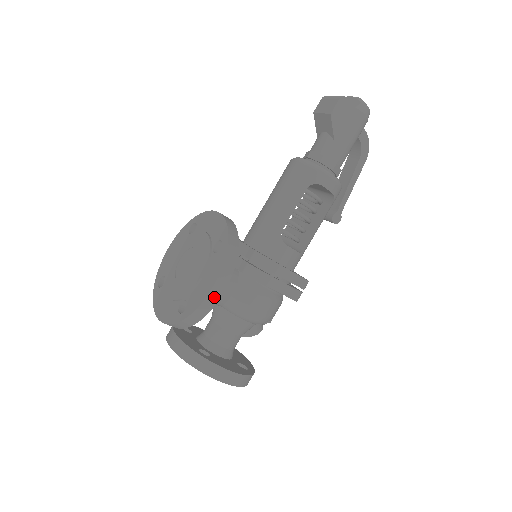
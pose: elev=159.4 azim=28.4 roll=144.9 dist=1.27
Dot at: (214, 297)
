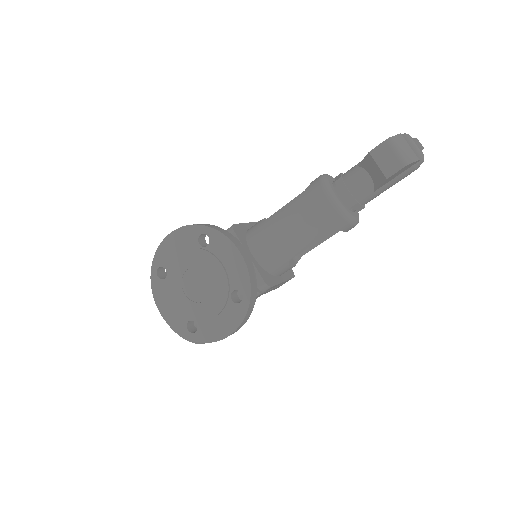
Dot at: occluded
